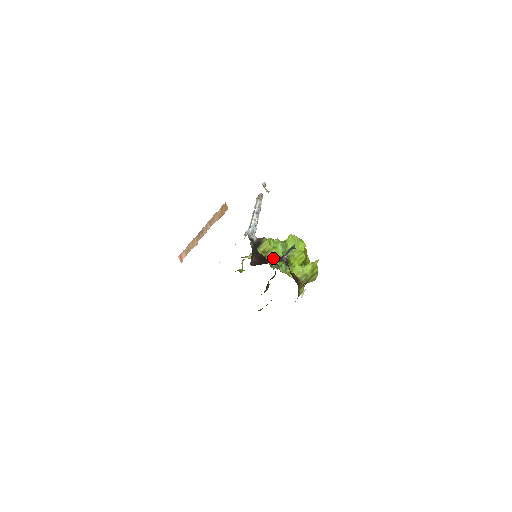
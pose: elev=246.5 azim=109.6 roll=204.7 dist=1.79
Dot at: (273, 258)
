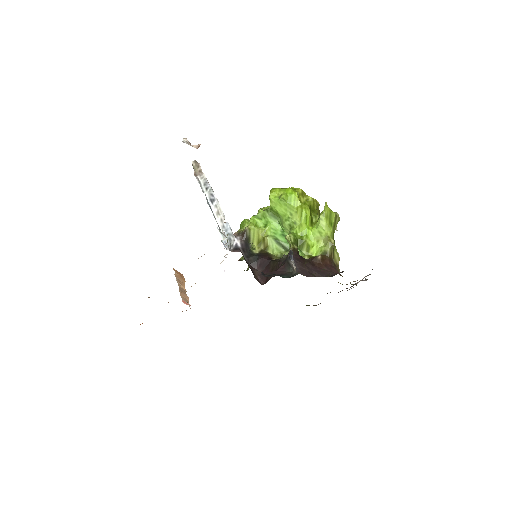
Dot at: (279, 270)
